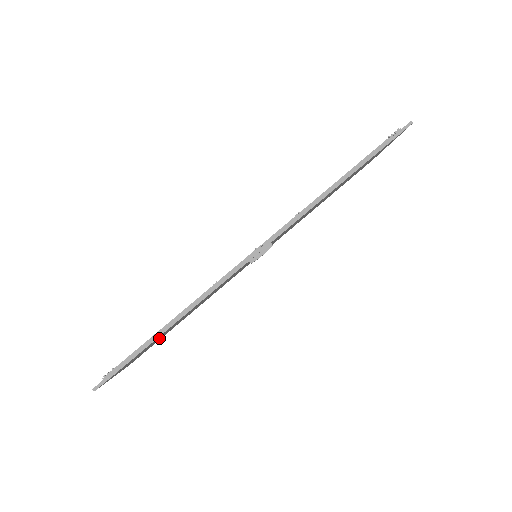
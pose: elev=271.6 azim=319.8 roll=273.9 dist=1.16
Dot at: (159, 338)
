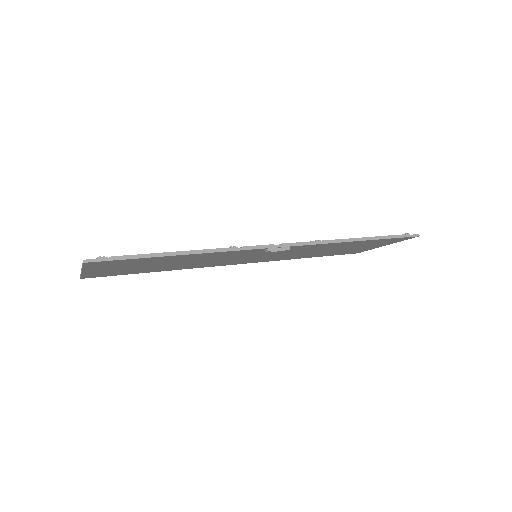
Dot at: (141, 266)
